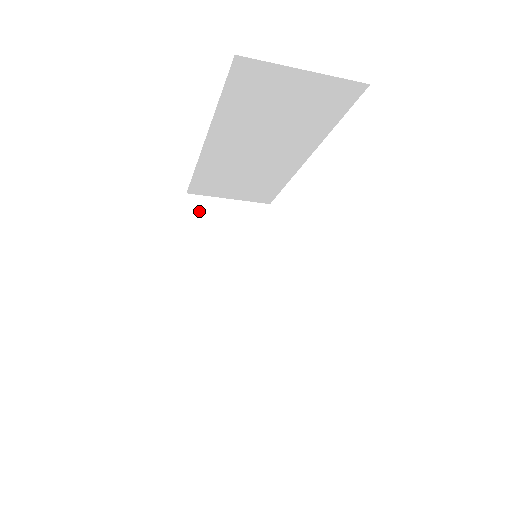
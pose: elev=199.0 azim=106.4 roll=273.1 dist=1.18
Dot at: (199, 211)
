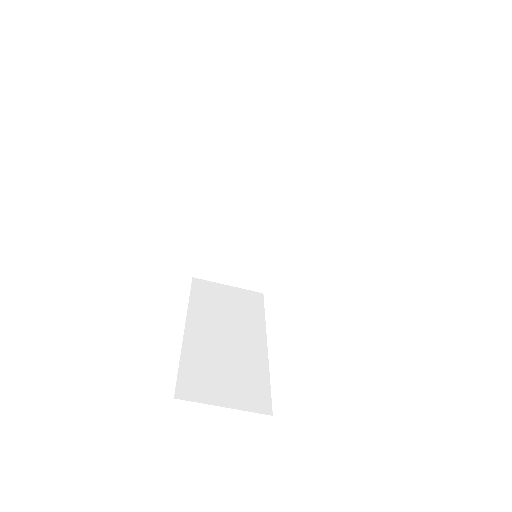
Dot at: (203, 288)
